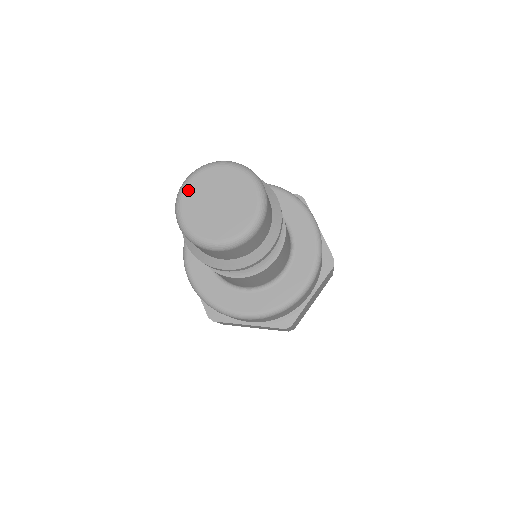
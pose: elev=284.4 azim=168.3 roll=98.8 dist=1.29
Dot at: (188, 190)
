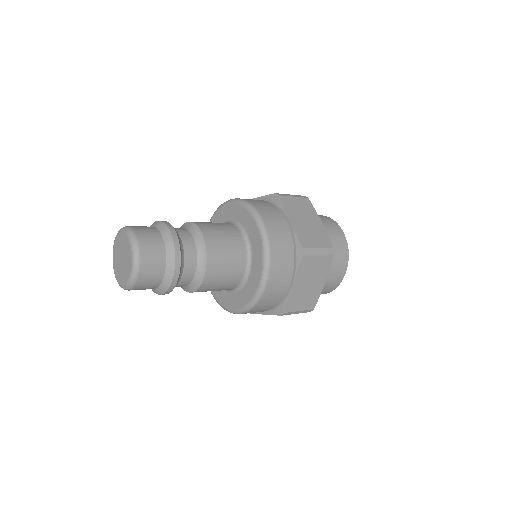
Dot at: (114, 252)
